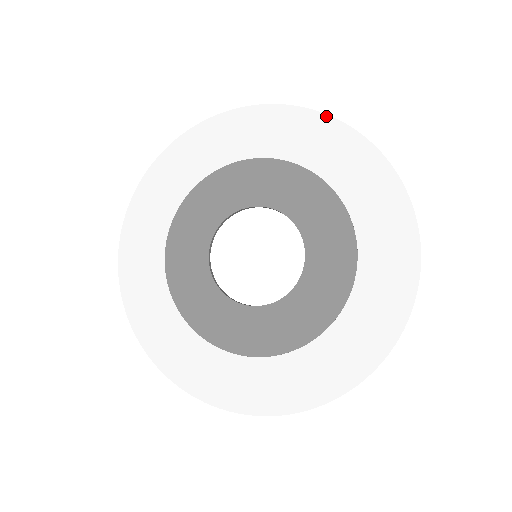
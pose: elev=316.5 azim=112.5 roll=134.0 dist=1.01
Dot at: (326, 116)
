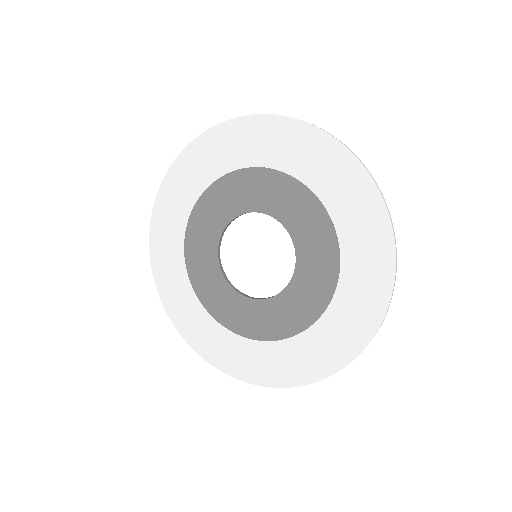
Dot at: (312, 127)
